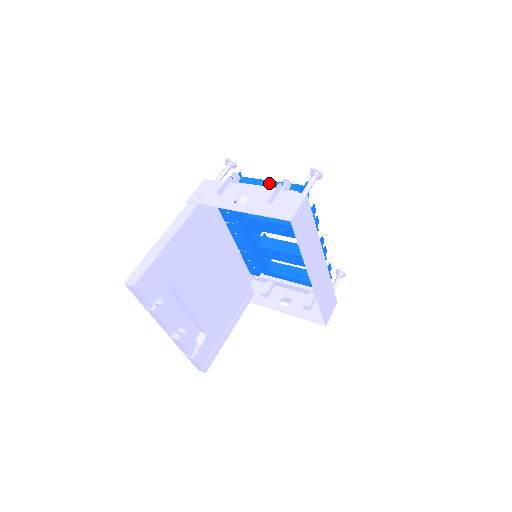
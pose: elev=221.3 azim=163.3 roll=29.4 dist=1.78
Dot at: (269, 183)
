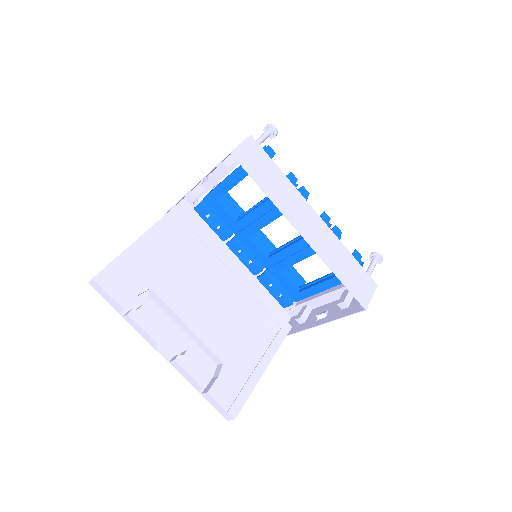
Dot at: (236, 168)
